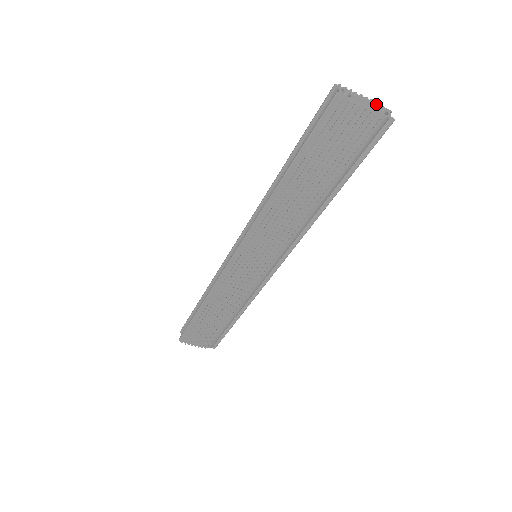
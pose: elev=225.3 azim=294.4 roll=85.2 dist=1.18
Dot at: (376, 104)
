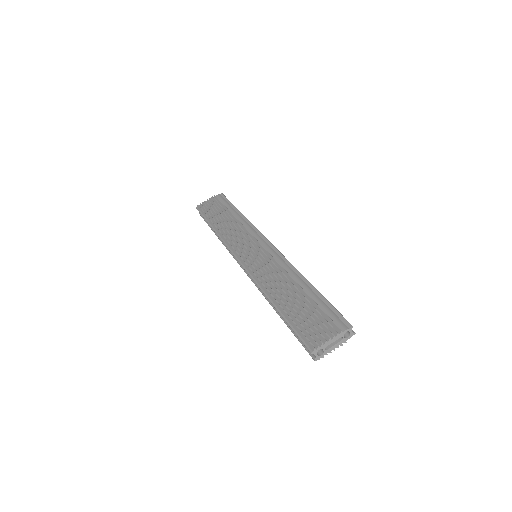
Dot at: occluded
